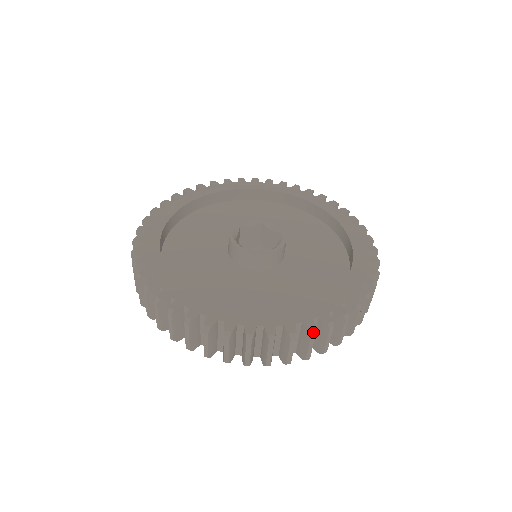
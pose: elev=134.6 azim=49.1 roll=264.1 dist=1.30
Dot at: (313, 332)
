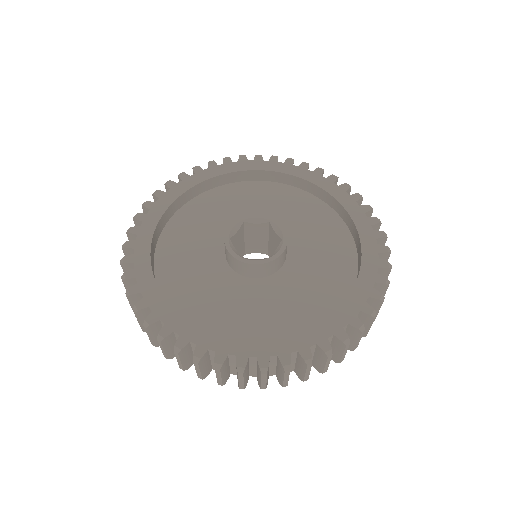
Dot at: (383, 299)
